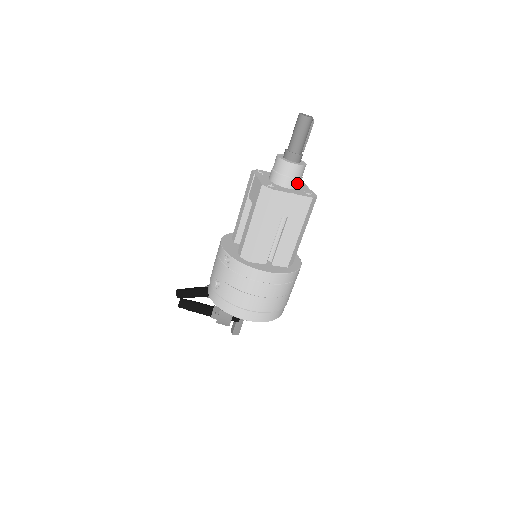
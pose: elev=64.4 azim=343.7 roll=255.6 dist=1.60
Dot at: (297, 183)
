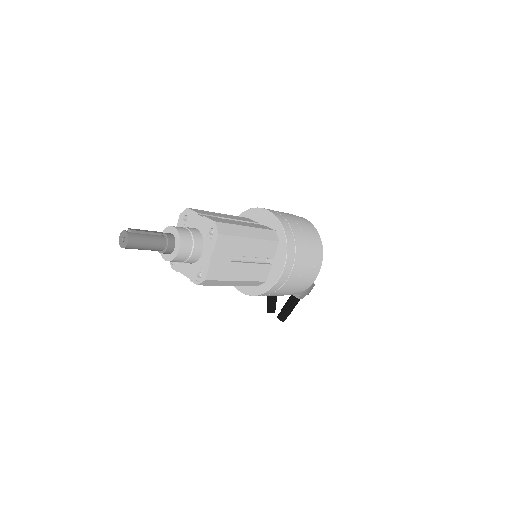
Dot at: (197, 242)
